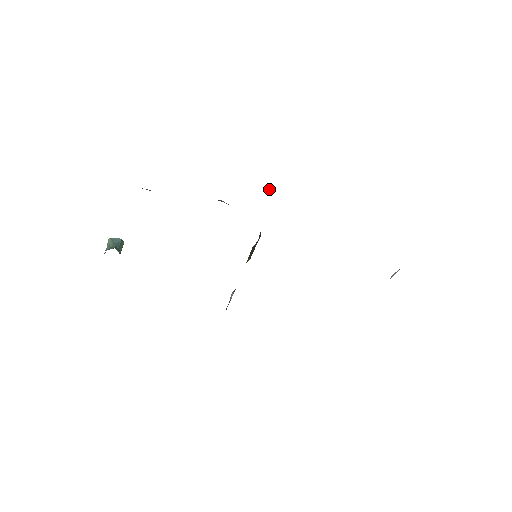
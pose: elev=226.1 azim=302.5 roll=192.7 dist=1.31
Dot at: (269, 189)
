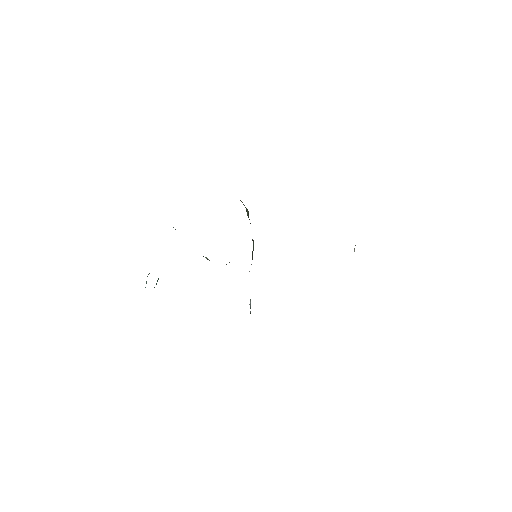
Dot at: (248, 213)
